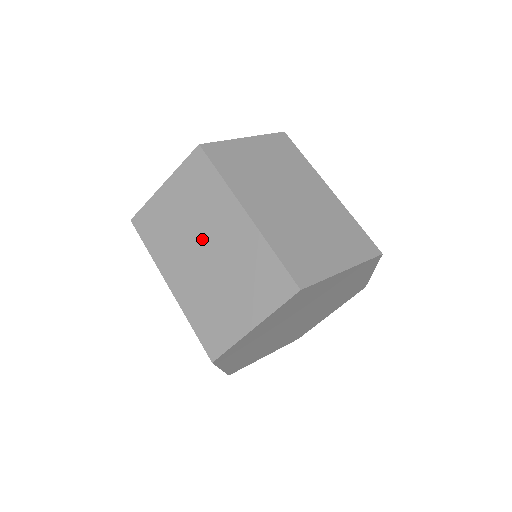
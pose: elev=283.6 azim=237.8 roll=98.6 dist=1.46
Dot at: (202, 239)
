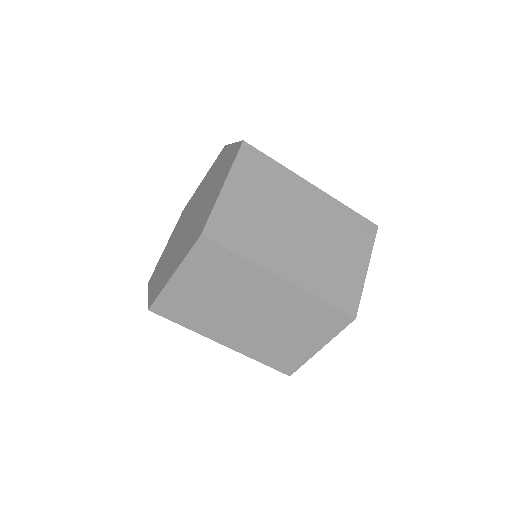
Dot at: (292, 221)
